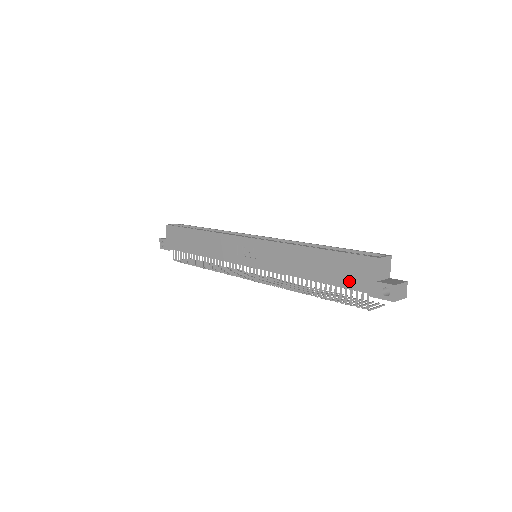
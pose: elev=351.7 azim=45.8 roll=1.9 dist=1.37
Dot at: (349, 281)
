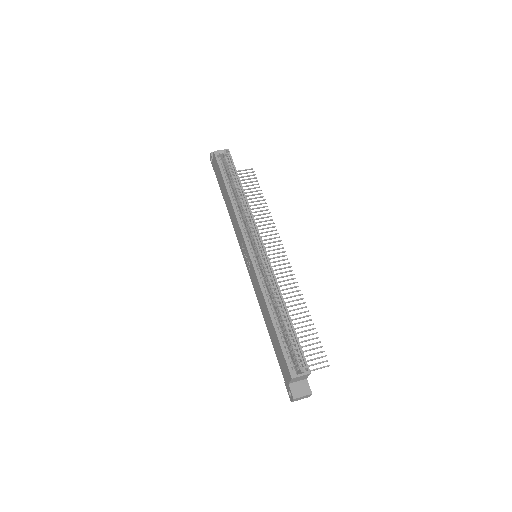
Dot at: (279, 361)
